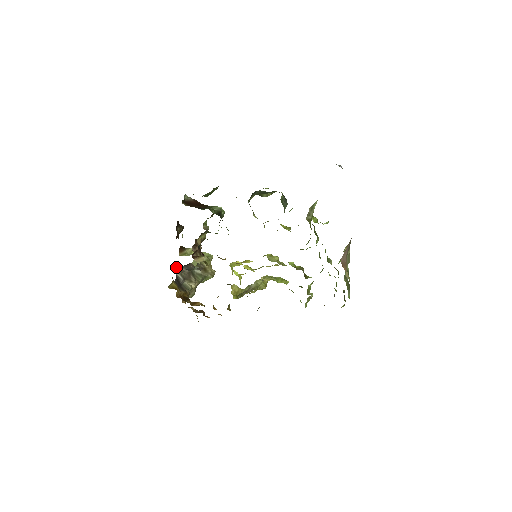
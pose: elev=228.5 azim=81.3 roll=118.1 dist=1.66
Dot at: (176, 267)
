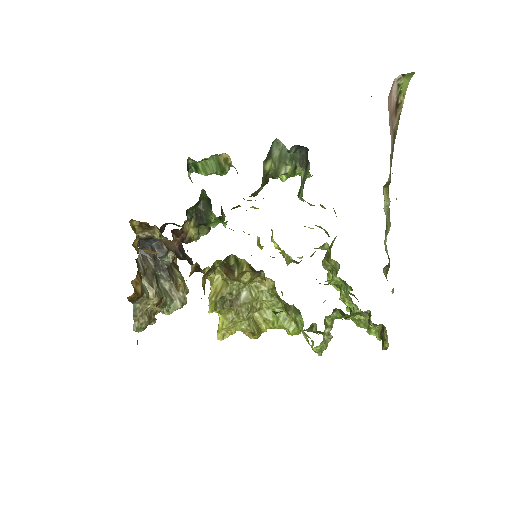
Dot at: (141, 252)
